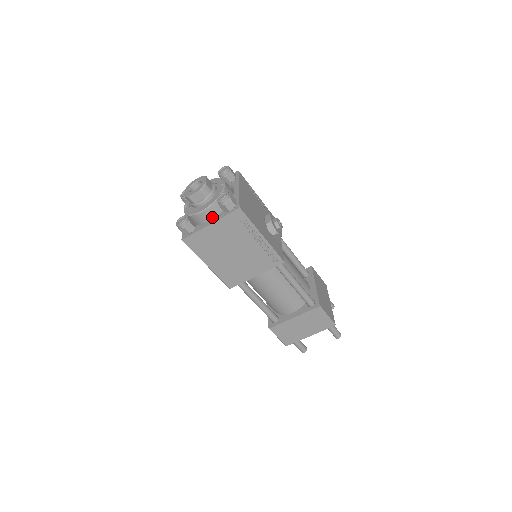
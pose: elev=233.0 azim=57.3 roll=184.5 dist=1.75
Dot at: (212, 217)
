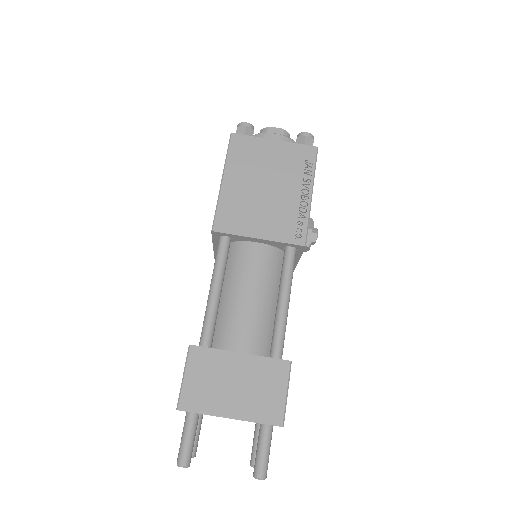
Dot at: occluded
